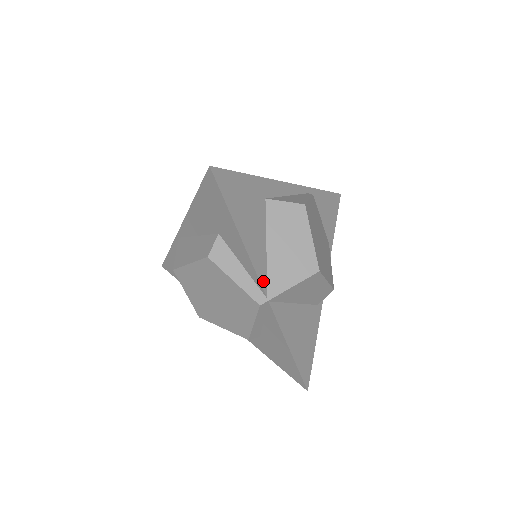
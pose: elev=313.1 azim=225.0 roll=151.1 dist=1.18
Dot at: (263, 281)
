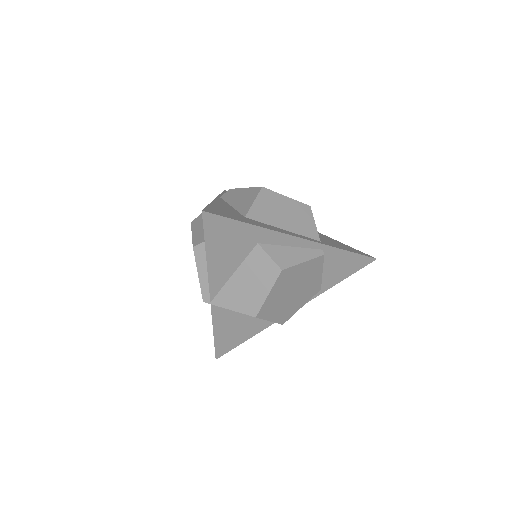
Dot at: (213, 292)
